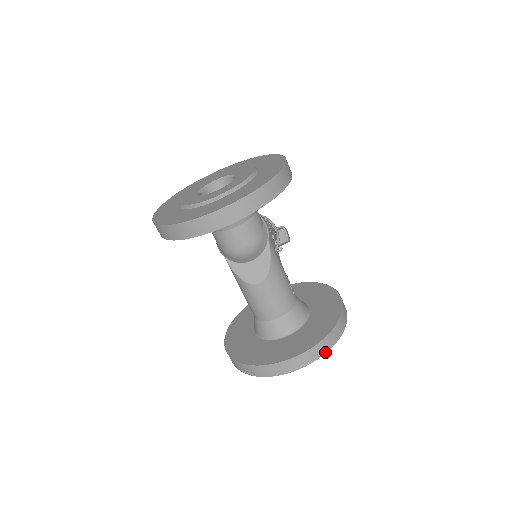
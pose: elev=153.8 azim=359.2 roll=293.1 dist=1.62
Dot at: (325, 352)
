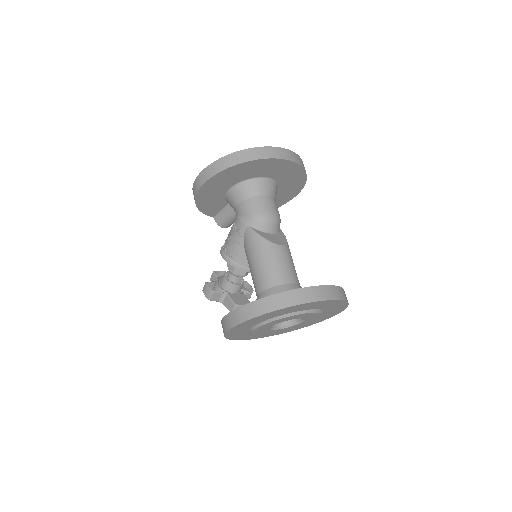
Dot at: (347, 301)
